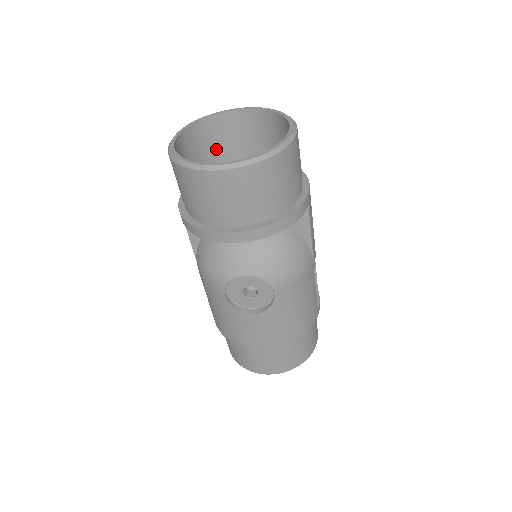
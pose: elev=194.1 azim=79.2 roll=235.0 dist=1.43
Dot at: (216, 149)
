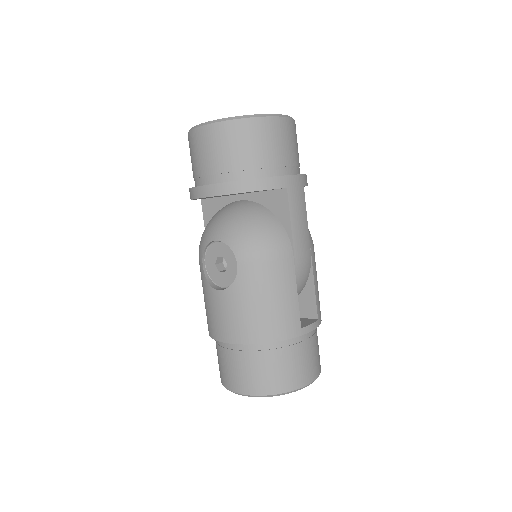
Dot at: occluded
